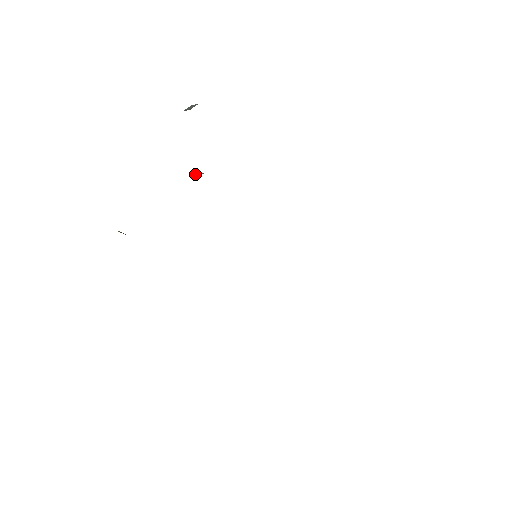
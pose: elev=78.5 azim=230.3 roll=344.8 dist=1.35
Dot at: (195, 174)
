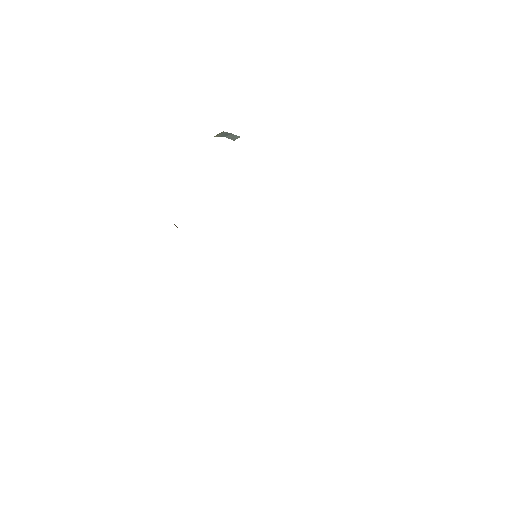
Dot at: occluded
